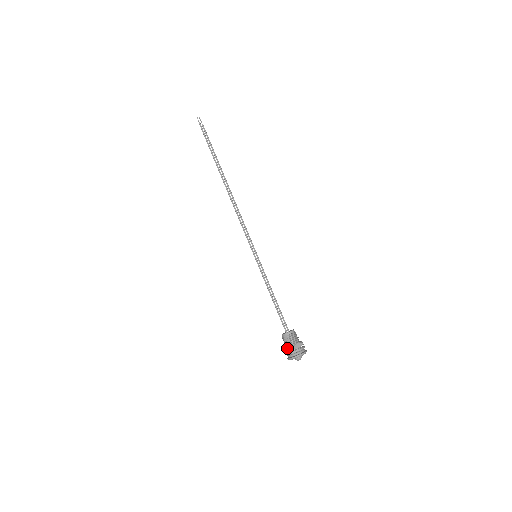
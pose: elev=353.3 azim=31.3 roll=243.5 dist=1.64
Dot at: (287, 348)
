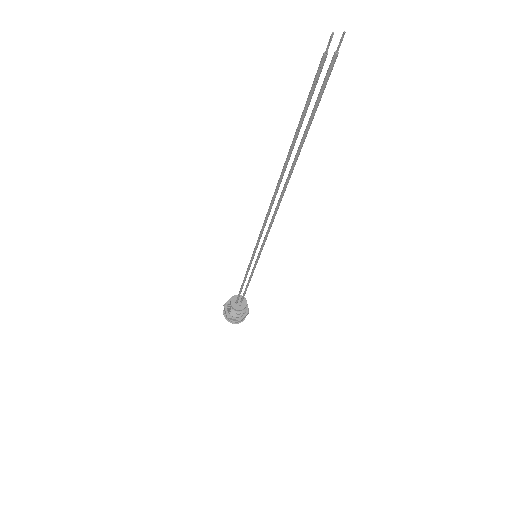
Dot at: (225, 309)
